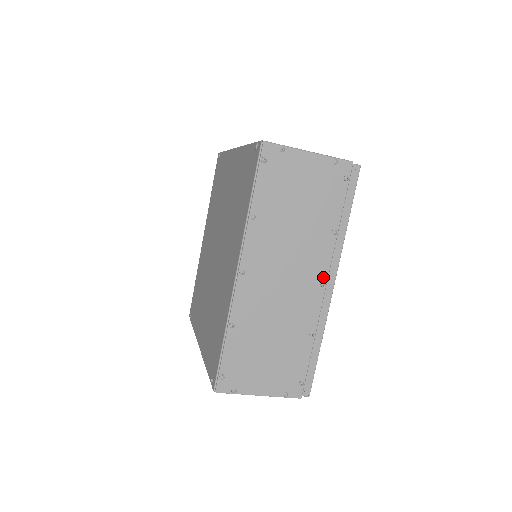
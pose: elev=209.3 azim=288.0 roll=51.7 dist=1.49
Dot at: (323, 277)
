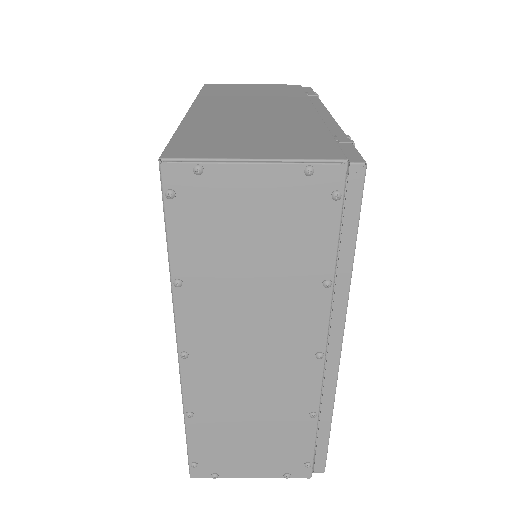
Dot at: (318, 346)
